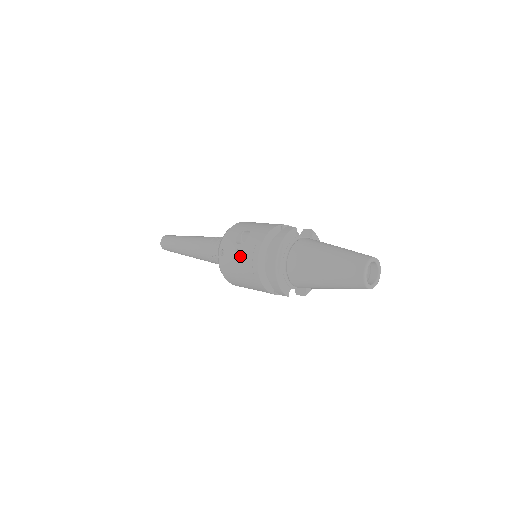
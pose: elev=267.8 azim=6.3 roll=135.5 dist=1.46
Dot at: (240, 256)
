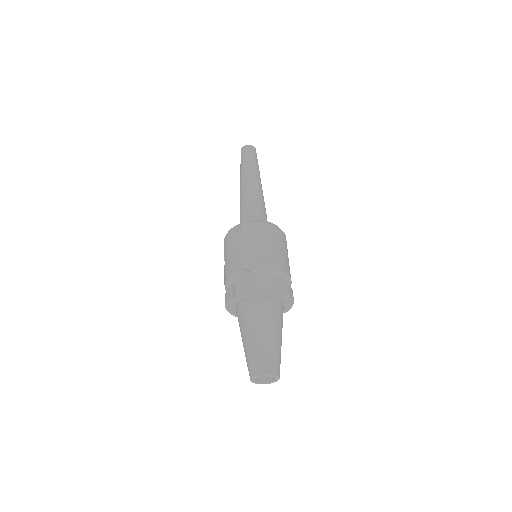
Dot at: occluded
